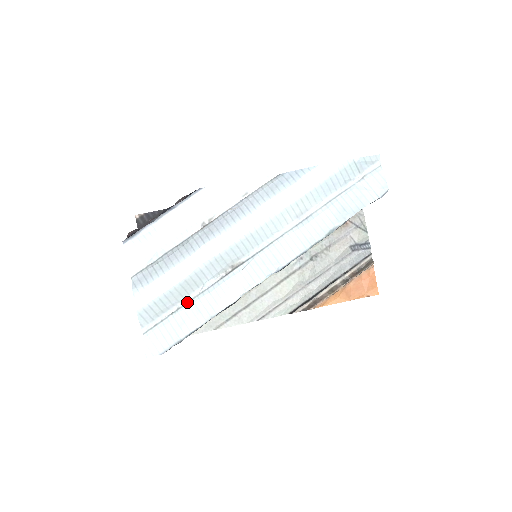
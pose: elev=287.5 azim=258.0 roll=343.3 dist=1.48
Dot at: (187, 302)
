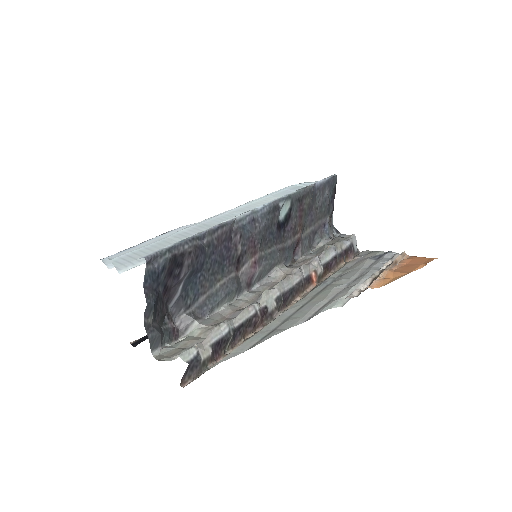
Dot at: occluded
